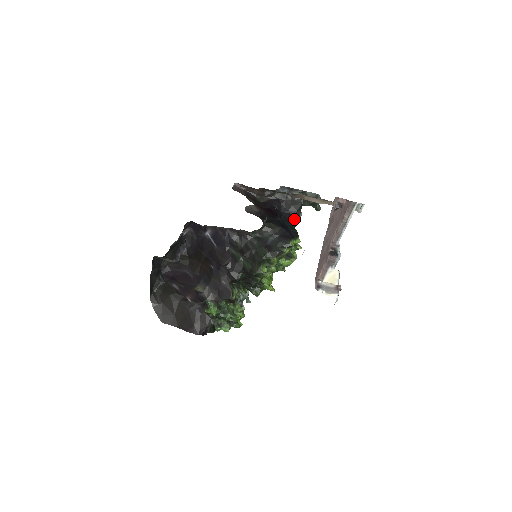
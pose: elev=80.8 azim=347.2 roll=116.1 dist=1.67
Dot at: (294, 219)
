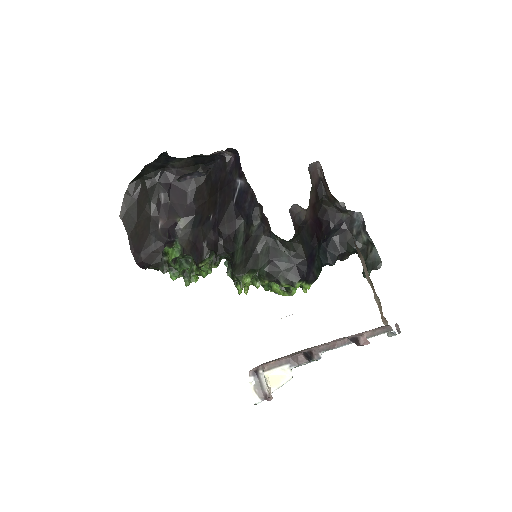
Dot at: (334, 257)
